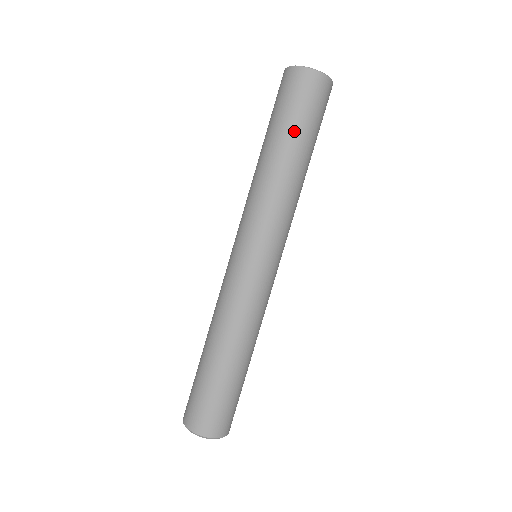
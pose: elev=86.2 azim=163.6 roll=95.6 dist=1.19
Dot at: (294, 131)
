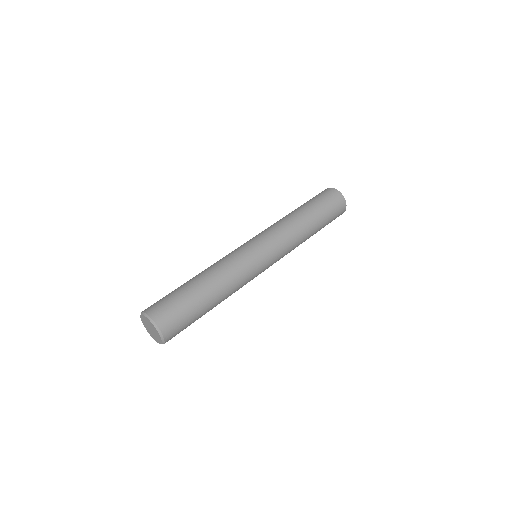
Dot at: (308, 204)
